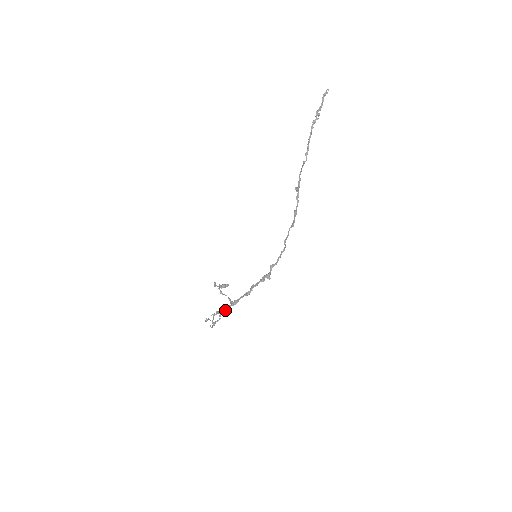
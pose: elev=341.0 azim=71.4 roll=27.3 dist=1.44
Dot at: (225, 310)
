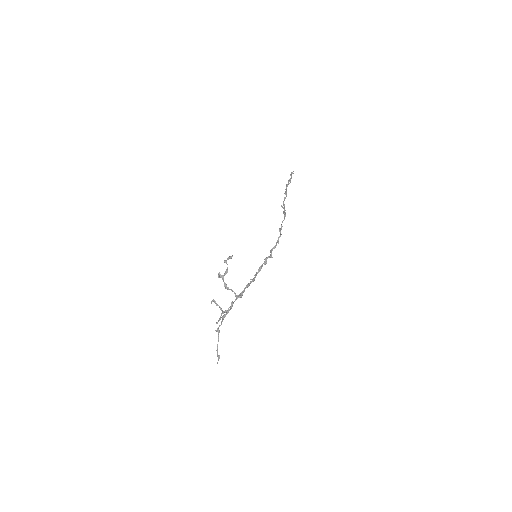
Dot at: (231, 307)
